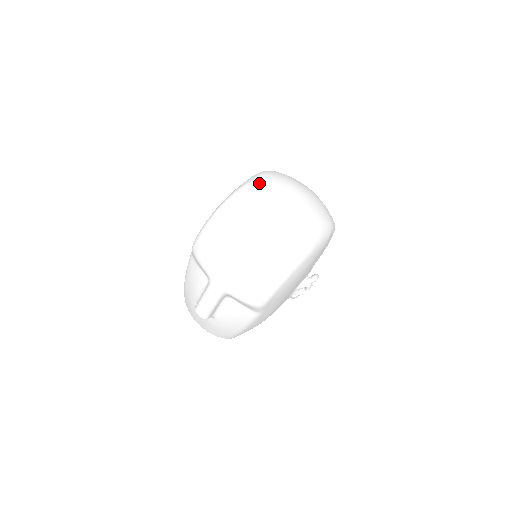
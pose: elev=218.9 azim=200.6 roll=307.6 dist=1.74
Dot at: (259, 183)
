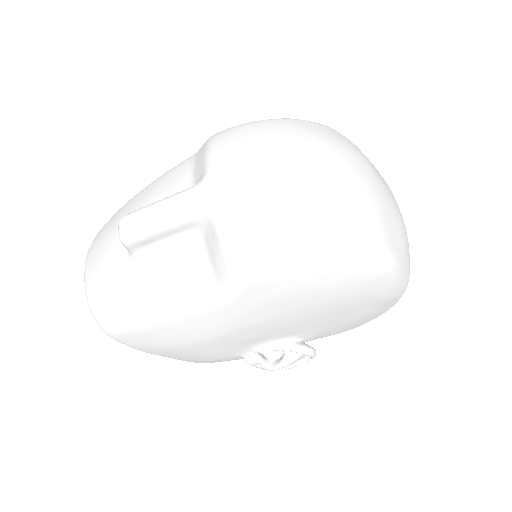
Dot at: occluded
